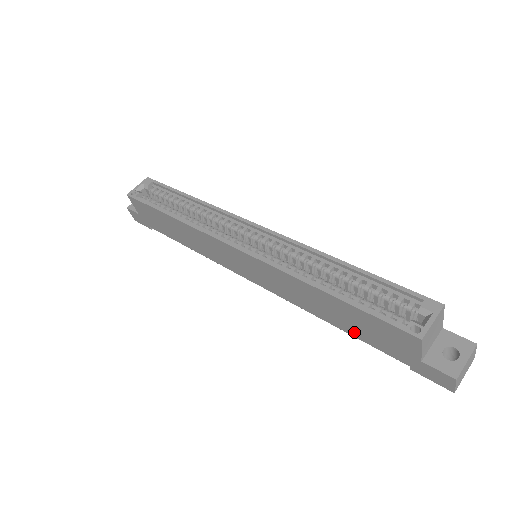
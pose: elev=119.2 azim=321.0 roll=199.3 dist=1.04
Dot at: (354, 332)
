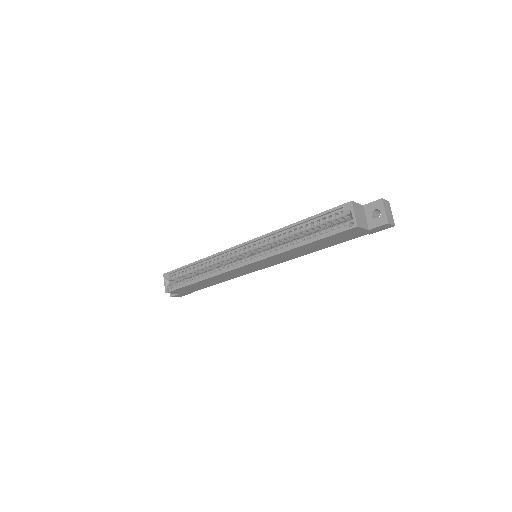
Dot at: (332, 244)
